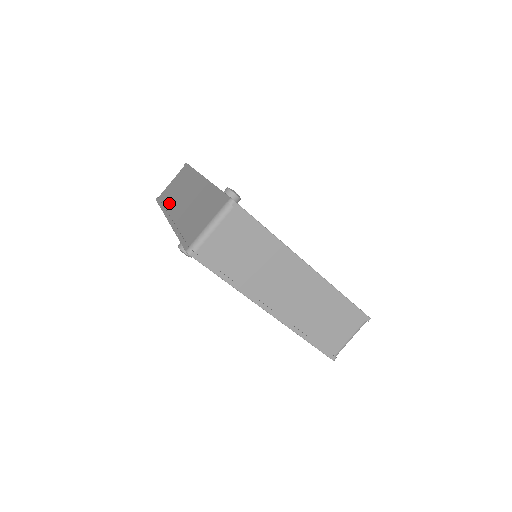
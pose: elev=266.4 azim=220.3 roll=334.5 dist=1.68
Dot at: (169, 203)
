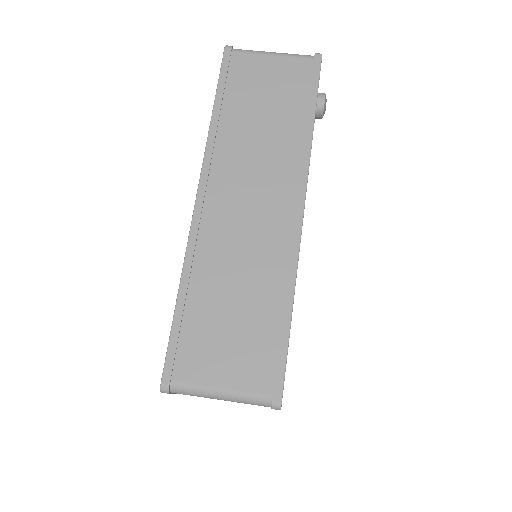
Dot at: occluded
